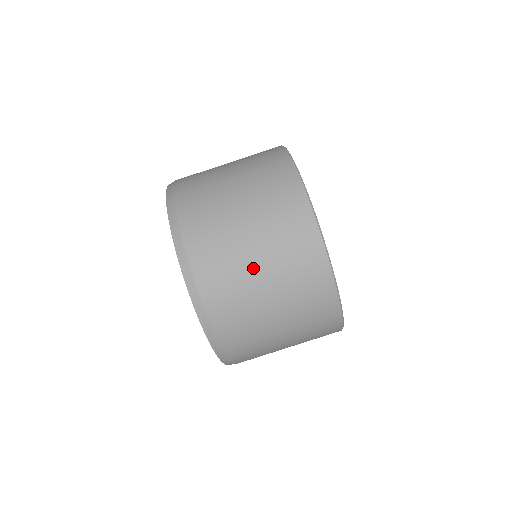
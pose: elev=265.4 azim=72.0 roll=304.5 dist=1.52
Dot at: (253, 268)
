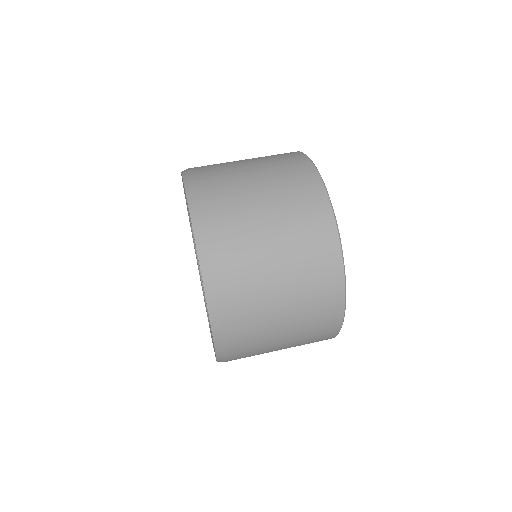
Dot at: (242, 163)
